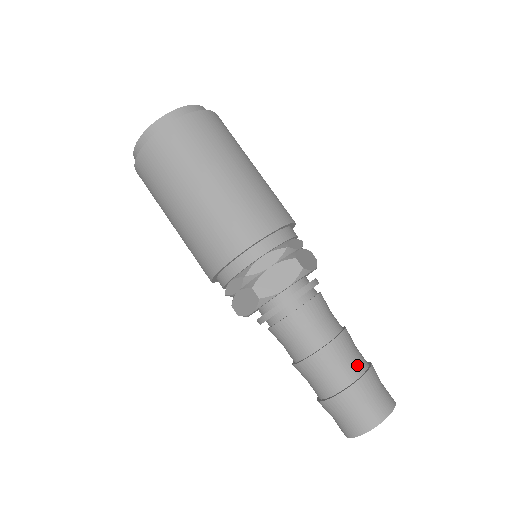
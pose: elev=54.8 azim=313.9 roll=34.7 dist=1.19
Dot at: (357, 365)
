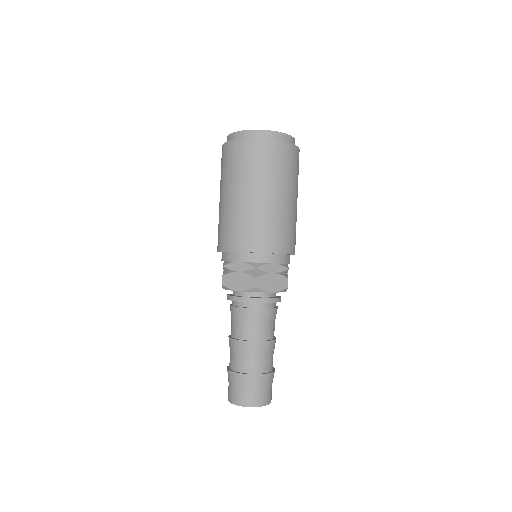
Dot at: (271, 364)
